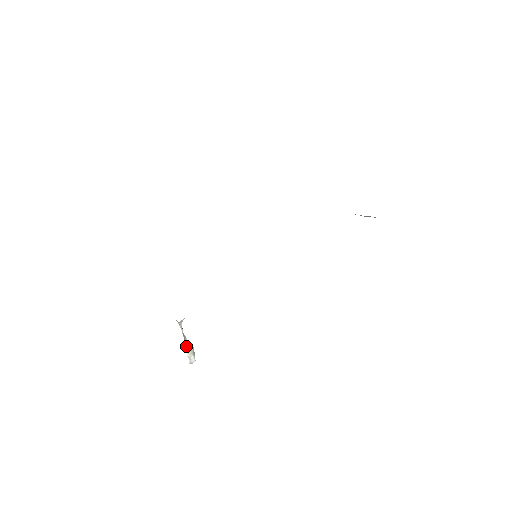
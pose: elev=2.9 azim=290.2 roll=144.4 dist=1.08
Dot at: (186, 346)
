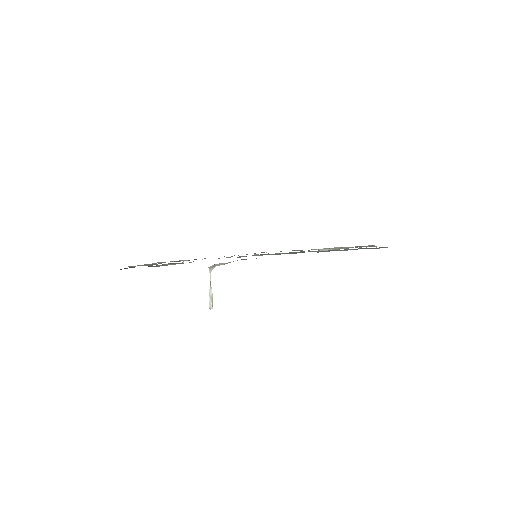
Dot at: (210, 292)
